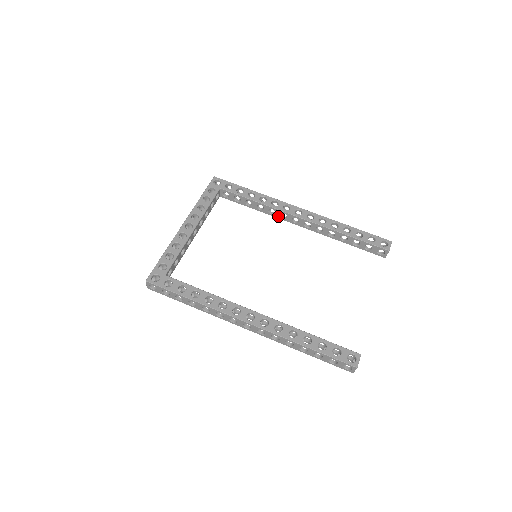
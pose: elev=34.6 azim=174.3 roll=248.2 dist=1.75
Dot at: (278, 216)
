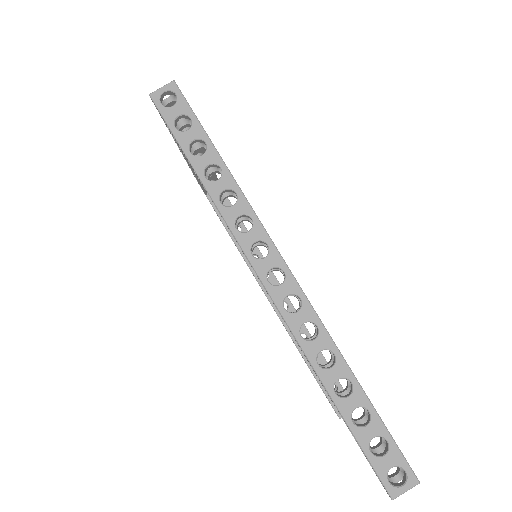
Dot at: occluded
